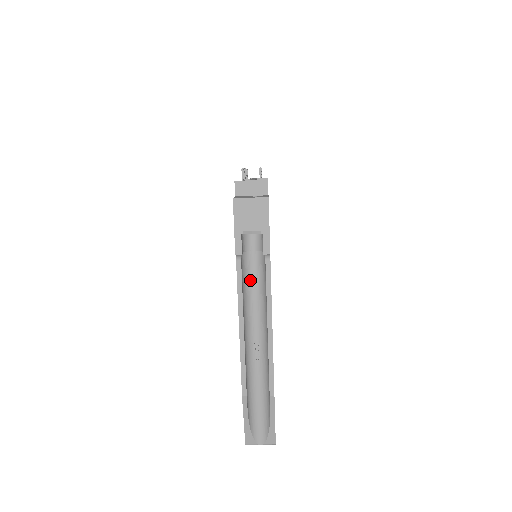
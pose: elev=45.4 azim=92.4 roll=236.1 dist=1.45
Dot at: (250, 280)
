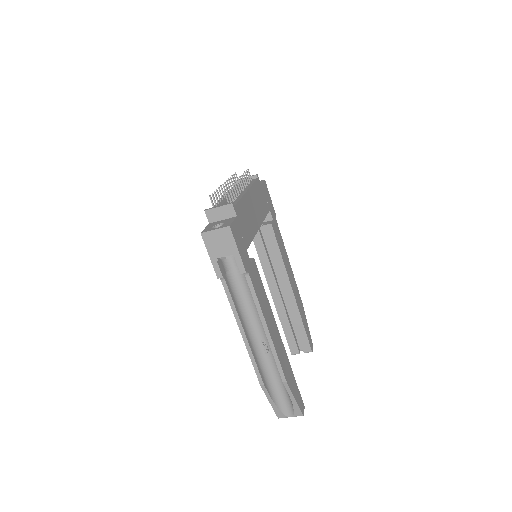
Dot at: (241, 291)
